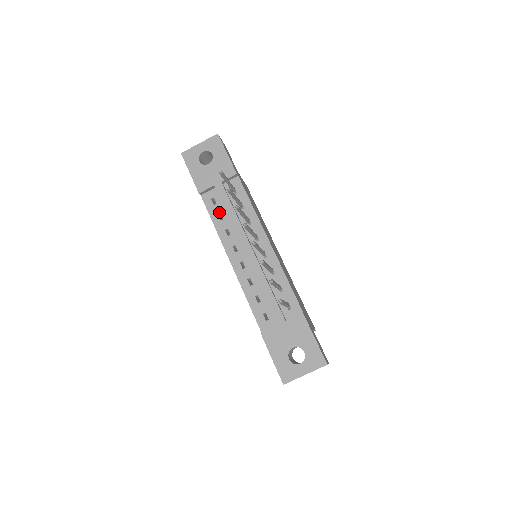
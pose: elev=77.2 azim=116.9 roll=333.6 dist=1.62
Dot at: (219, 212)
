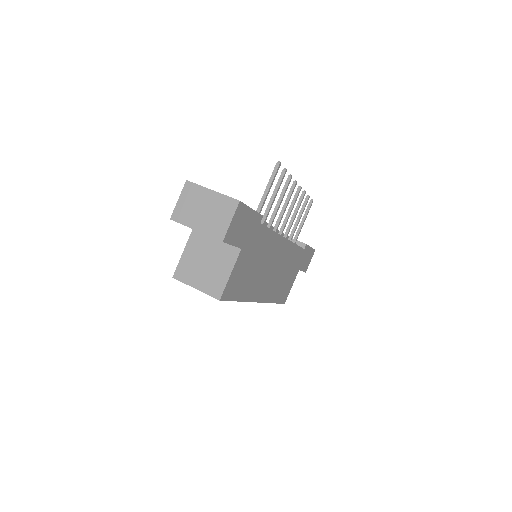
Dot at: occluded
